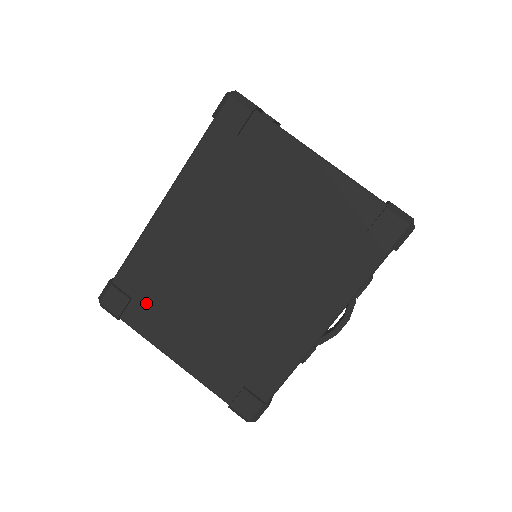
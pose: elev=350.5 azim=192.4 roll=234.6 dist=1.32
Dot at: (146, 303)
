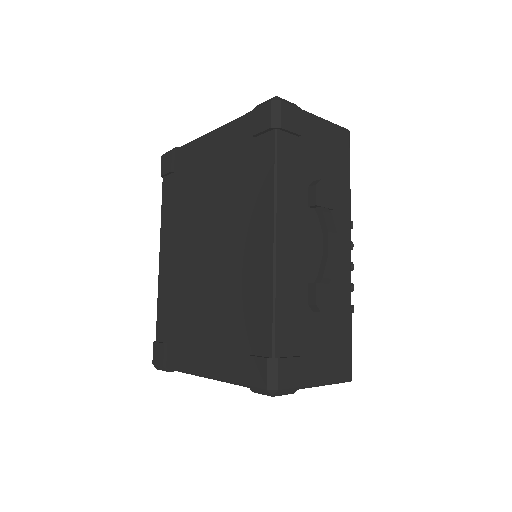
Dot at: (174, 339)
